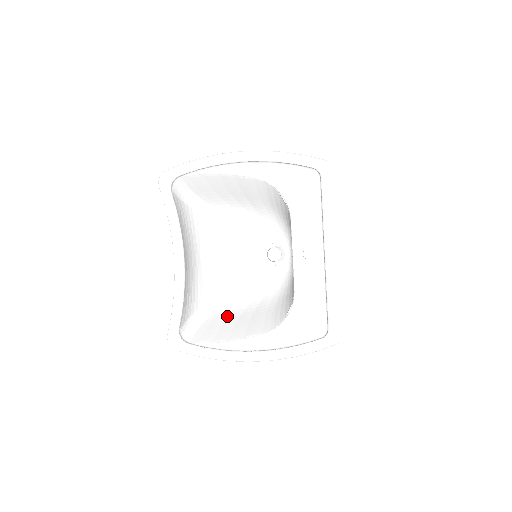
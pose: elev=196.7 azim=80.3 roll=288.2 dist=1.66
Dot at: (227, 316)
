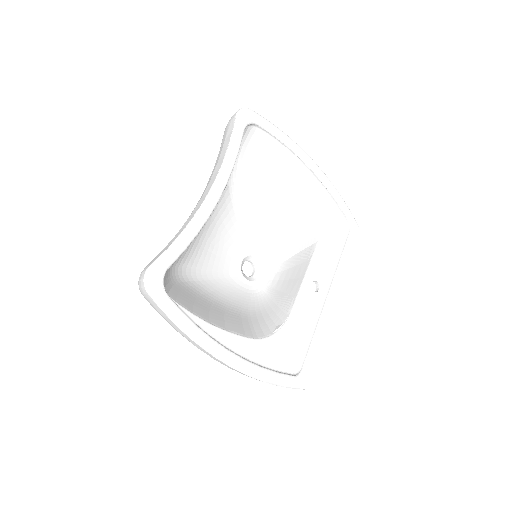
Dot at: (198, 295)
